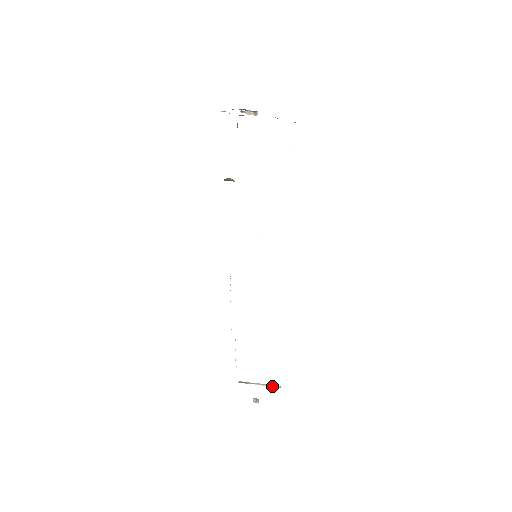
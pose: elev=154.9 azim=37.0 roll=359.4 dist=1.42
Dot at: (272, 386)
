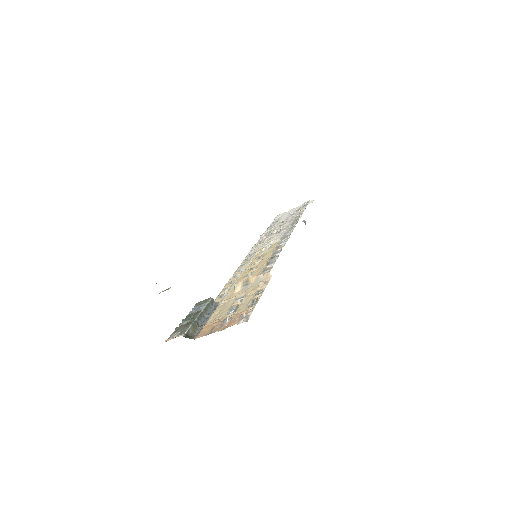
Dot at: occluded
